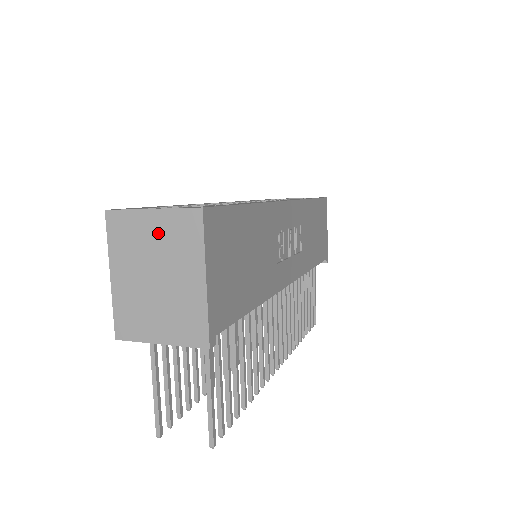
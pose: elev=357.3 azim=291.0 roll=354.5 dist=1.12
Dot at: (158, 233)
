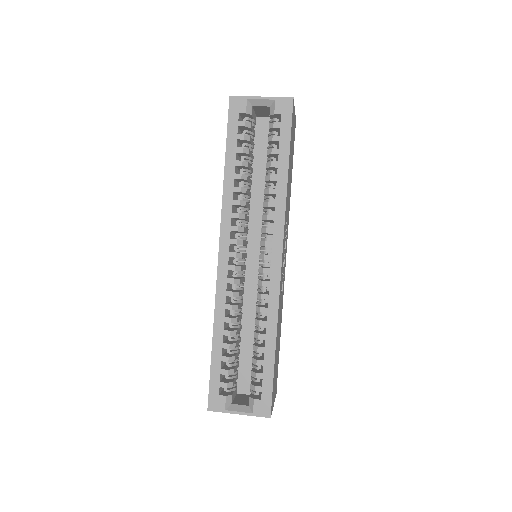
Dot at: occluded
